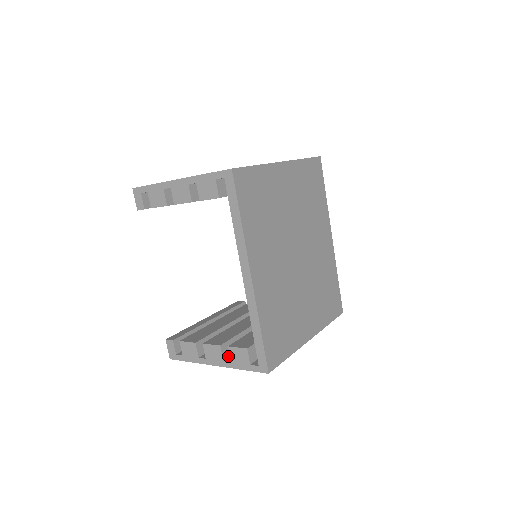
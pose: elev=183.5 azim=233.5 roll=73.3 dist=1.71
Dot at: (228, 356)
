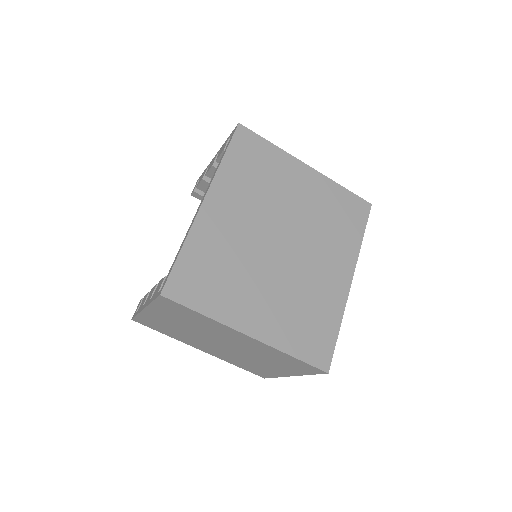
Dot at: occluded
